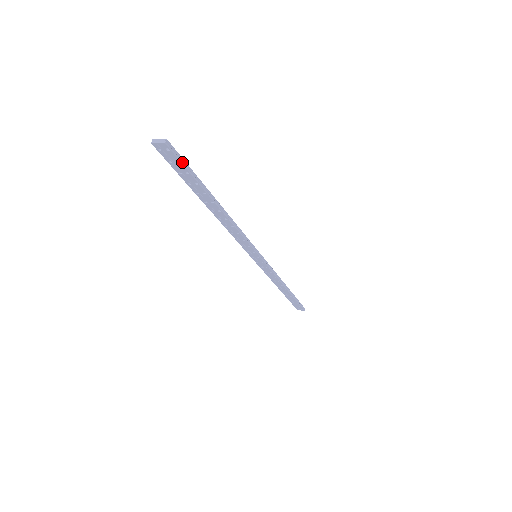
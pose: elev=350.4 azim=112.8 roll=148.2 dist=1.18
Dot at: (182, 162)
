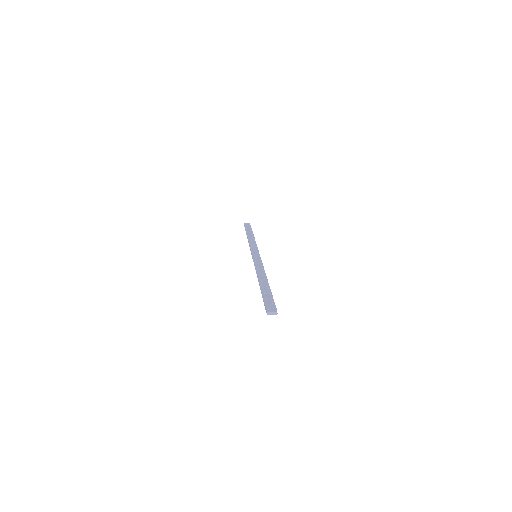
Dot at: (275, 305)
